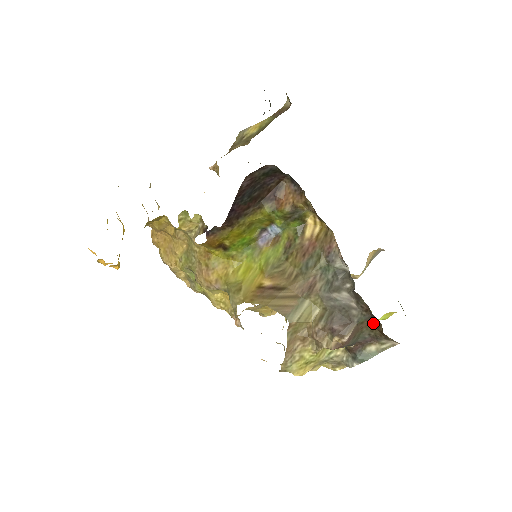
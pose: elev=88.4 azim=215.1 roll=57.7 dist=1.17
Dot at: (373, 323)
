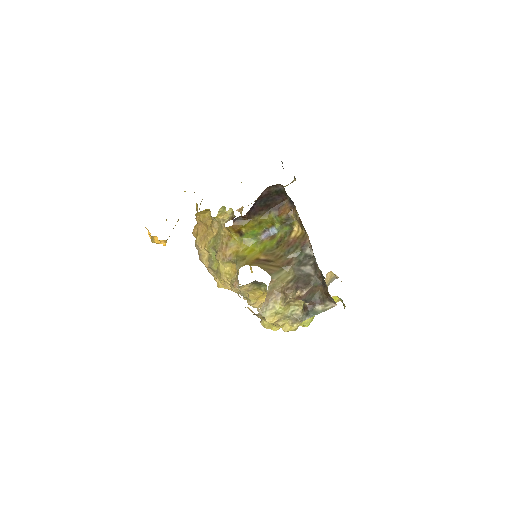
Dot at: (323, 288)
